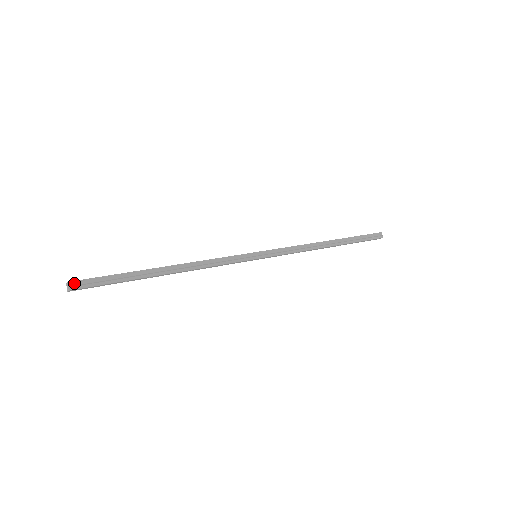
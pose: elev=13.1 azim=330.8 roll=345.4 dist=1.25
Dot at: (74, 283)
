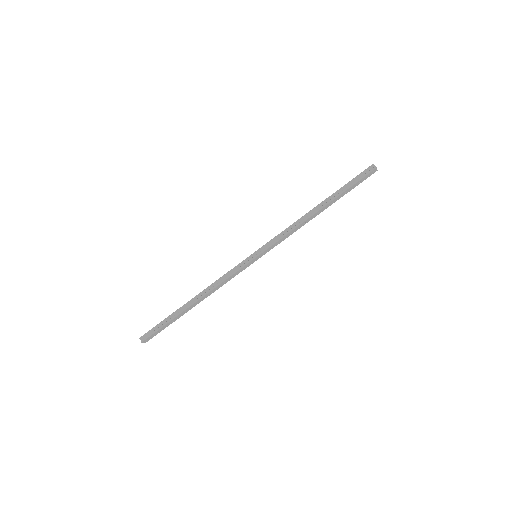
Dot at: (143, 337)
